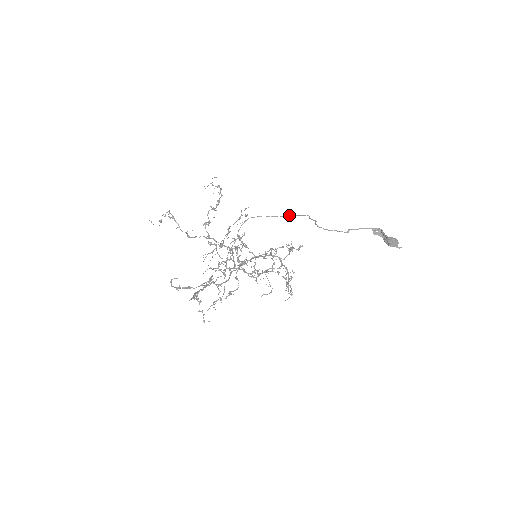
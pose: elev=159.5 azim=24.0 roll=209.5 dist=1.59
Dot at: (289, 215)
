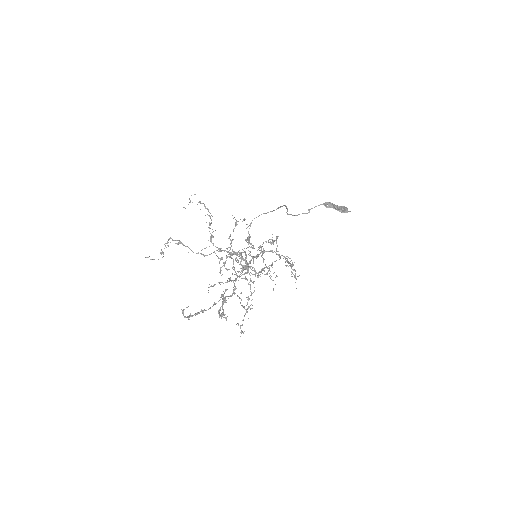
Dot at: occluded
